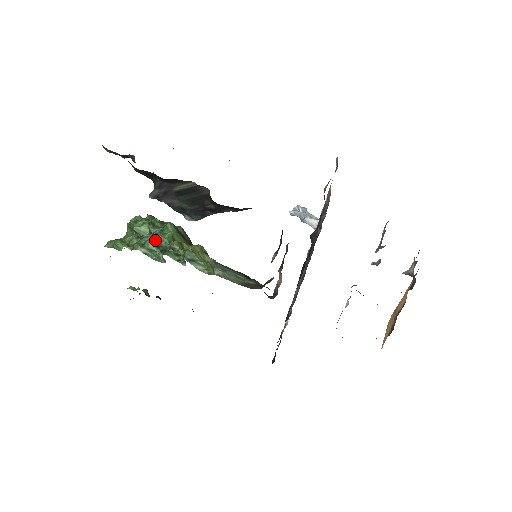
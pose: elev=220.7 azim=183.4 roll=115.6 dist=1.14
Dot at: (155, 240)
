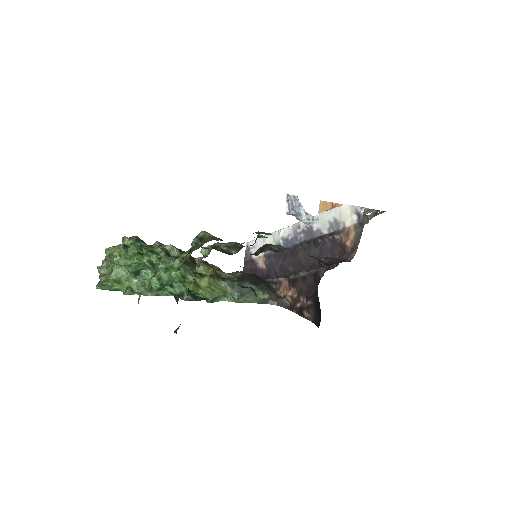
Dot at: (165, 284)
